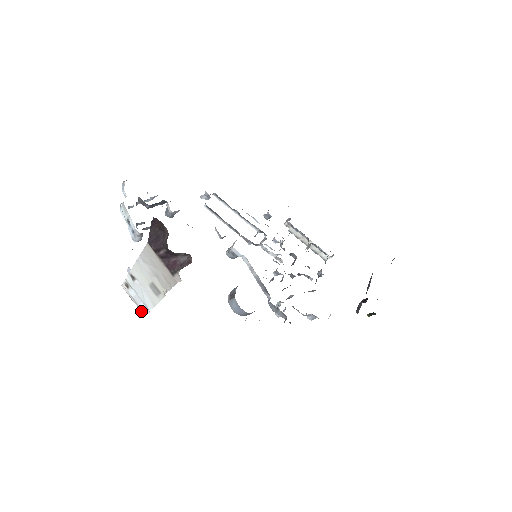
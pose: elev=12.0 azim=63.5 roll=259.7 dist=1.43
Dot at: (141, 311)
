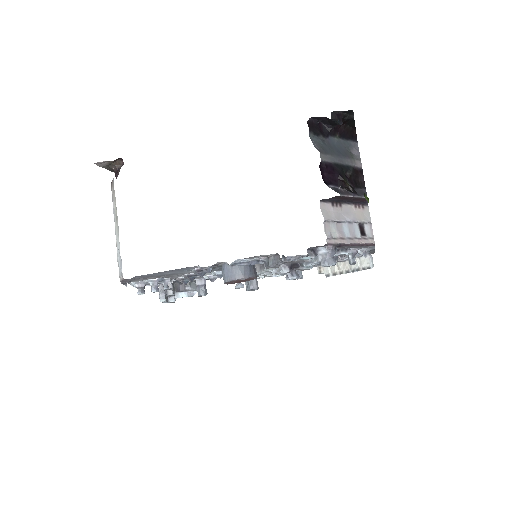
Dot at: (122, 276)
